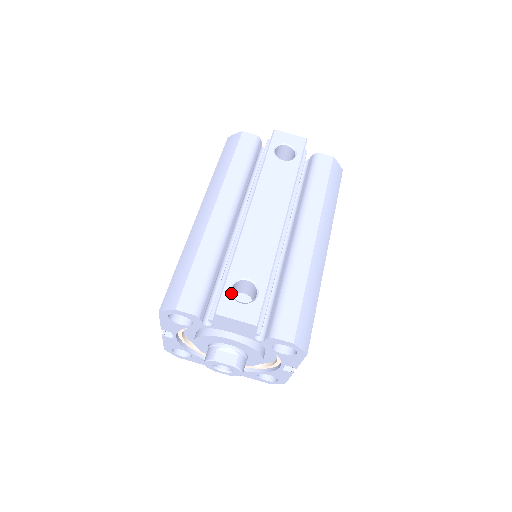
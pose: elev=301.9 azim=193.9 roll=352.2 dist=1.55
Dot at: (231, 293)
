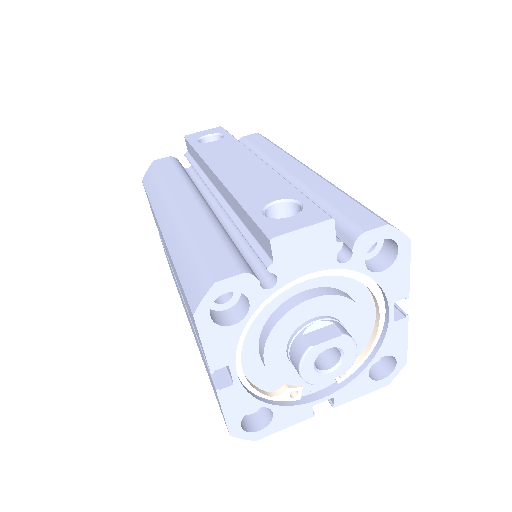
Dot at: (269, 218)
